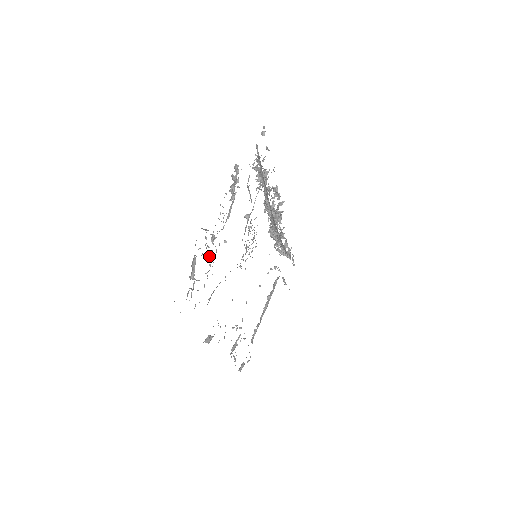
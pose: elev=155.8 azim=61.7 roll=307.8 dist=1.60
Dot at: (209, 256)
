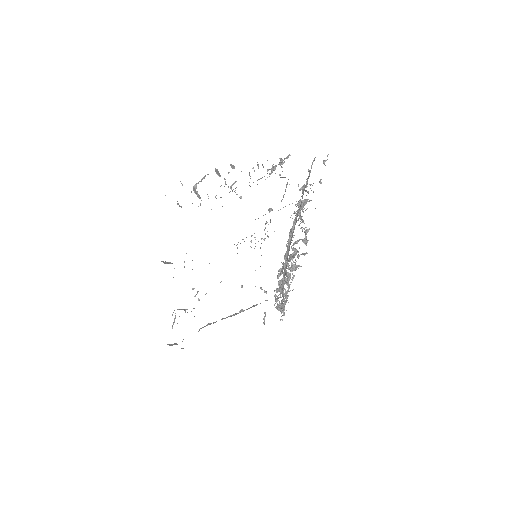
Dot at: occluded
